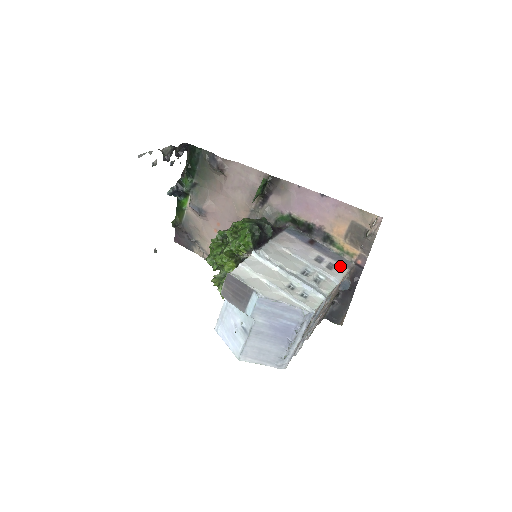
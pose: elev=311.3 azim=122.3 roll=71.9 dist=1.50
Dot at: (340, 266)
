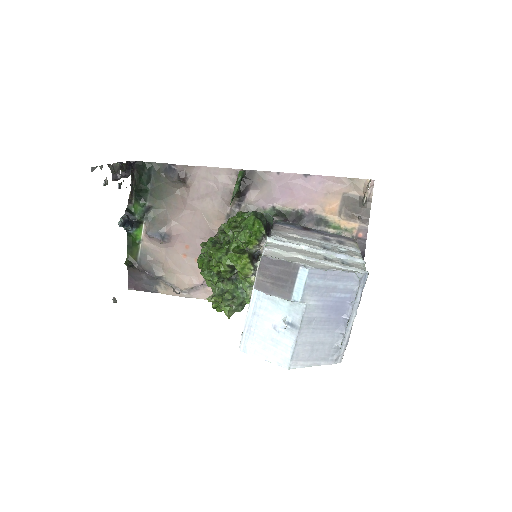
Dot at: (347, 241)
